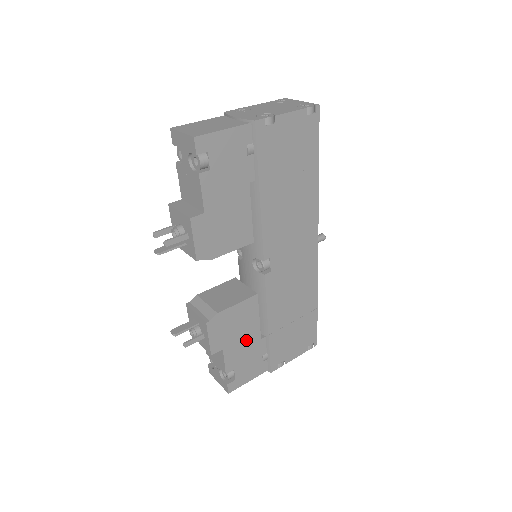
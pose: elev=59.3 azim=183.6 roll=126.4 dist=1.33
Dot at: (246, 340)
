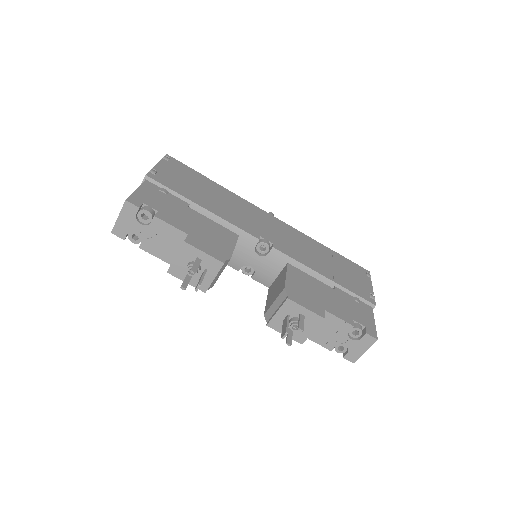
Dot at: (328, 296)
